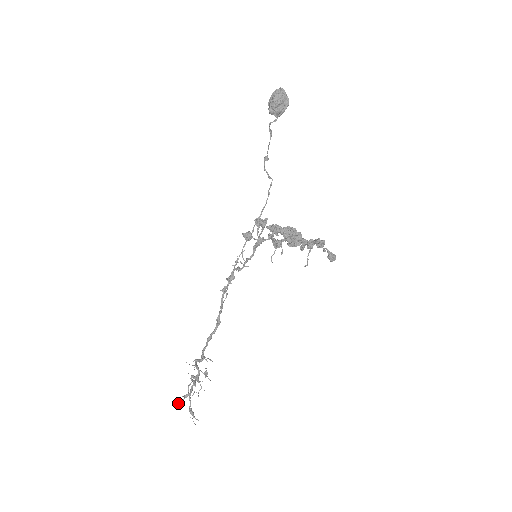
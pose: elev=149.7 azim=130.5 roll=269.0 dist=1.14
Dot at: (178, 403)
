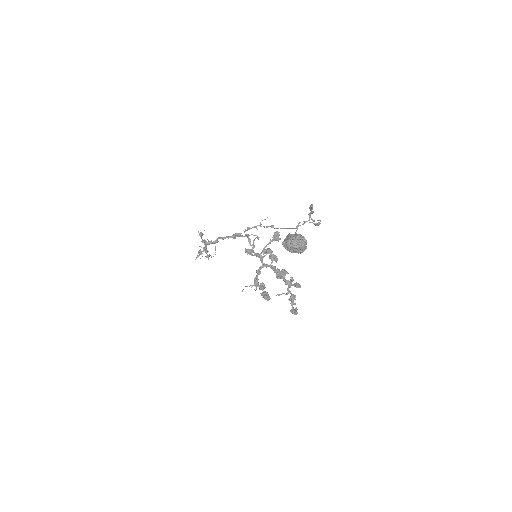
Dot at: (200, 236)
